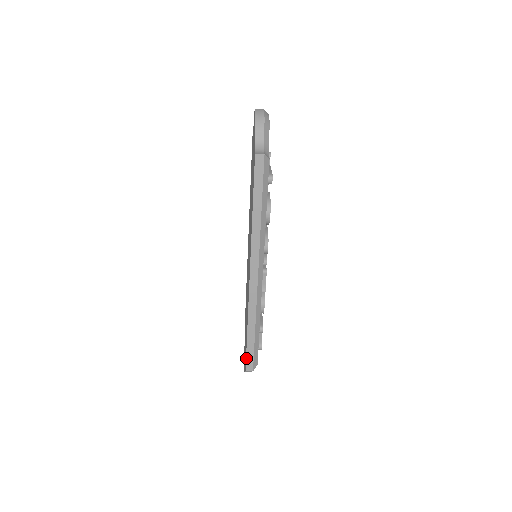
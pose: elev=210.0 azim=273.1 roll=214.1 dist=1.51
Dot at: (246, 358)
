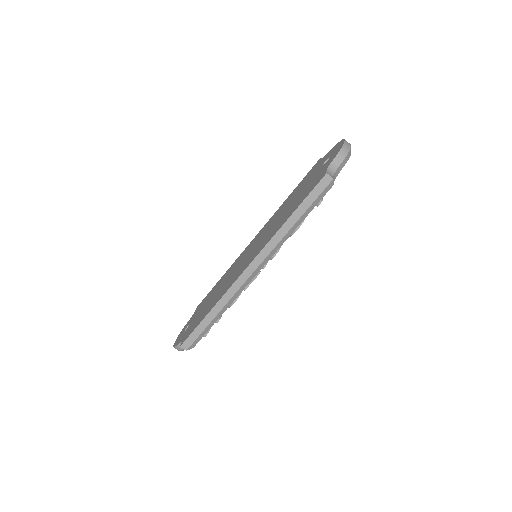
Dot at: (189, 335)
